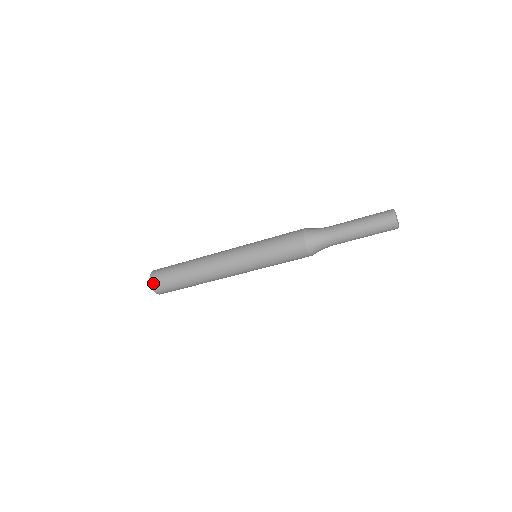
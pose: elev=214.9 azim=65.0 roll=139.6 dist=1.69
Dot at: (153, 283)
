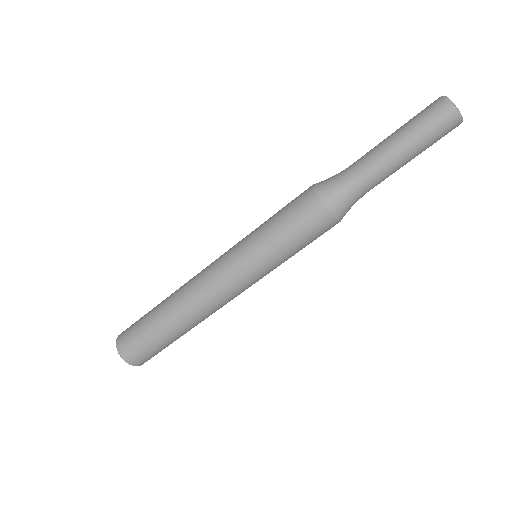
Dot at: (119, 343)
